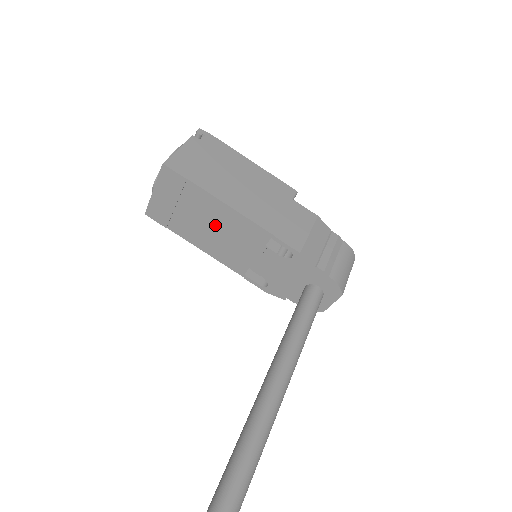
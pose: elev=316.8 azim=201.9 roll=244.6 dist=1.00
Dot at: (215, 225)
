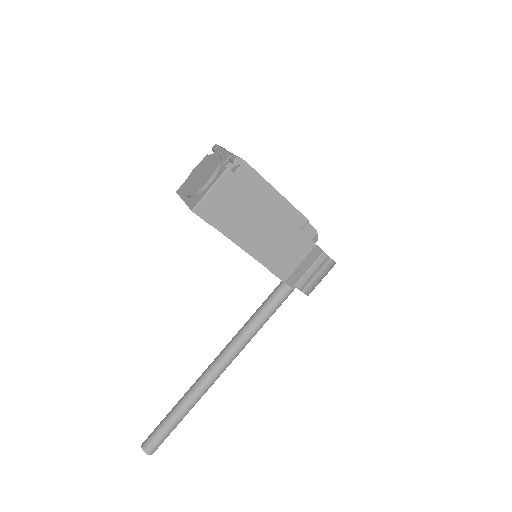
Dot at: occluded
